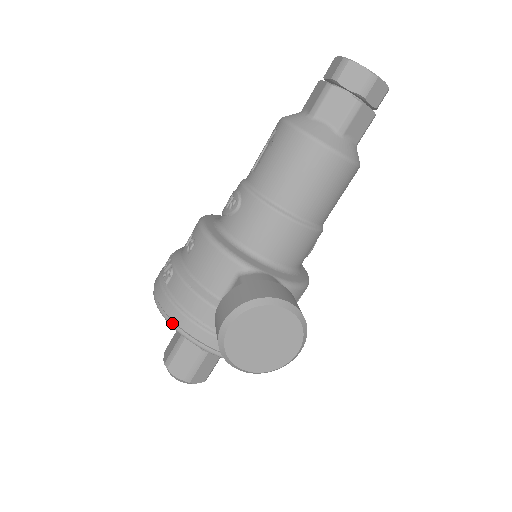
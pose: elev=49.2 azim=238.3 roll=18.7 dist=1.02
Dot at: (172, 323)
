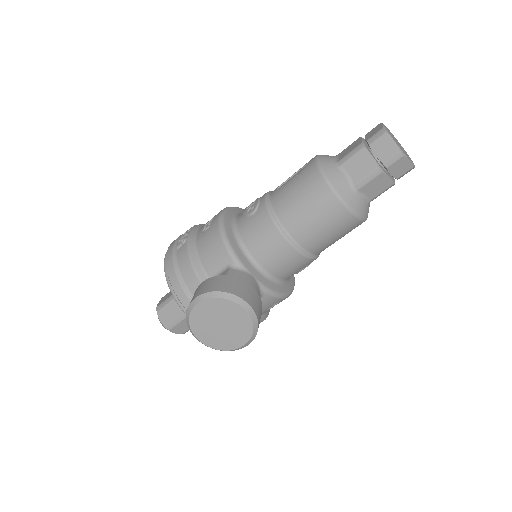
Dot at: (168, 280)
